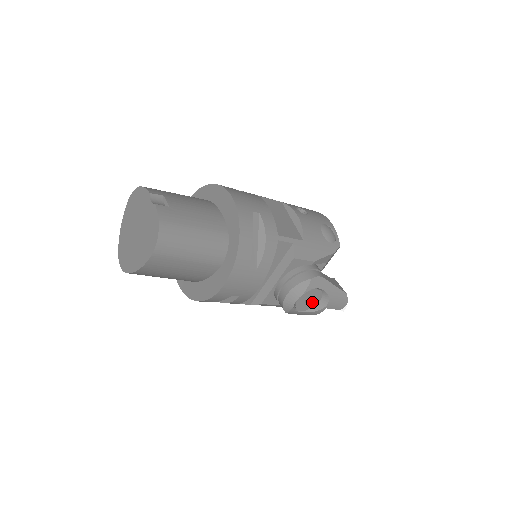
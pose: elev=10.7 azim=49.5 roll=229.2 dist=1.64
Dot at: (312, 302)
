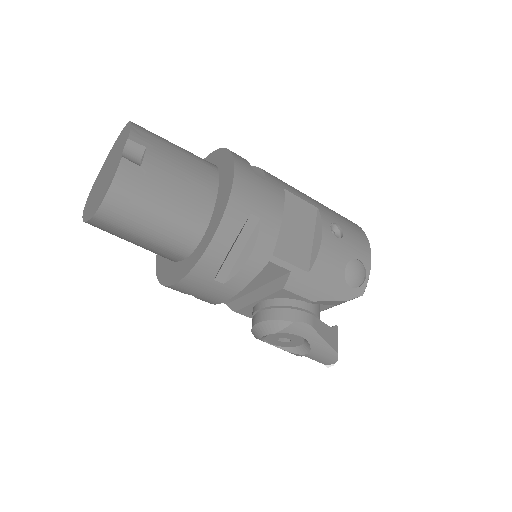
Dot at: (289, 343)
